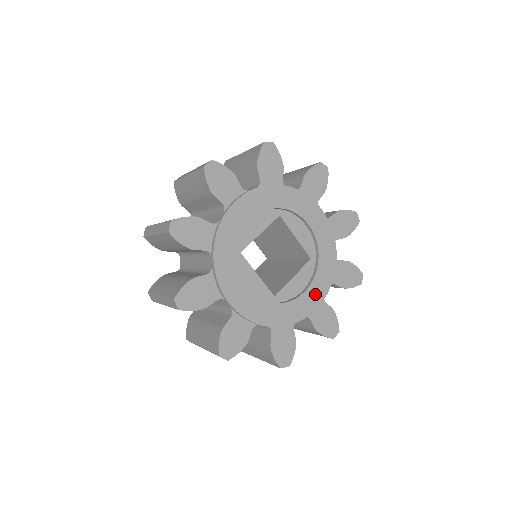
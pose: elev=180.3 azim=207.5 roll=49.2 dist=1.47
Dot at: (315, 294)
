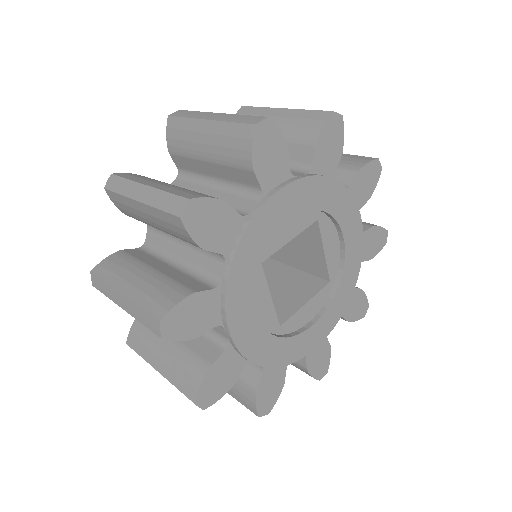
Dot at: (322, 328)
